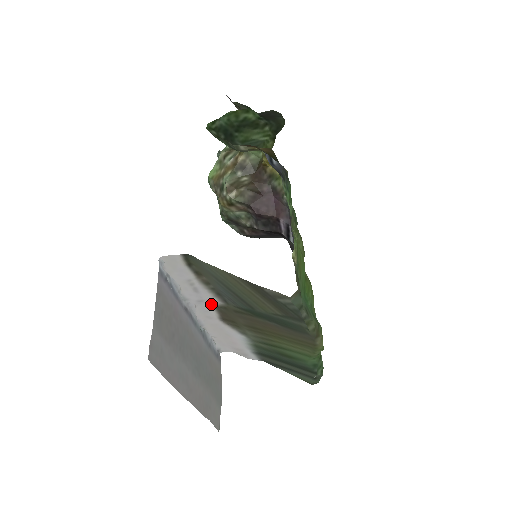
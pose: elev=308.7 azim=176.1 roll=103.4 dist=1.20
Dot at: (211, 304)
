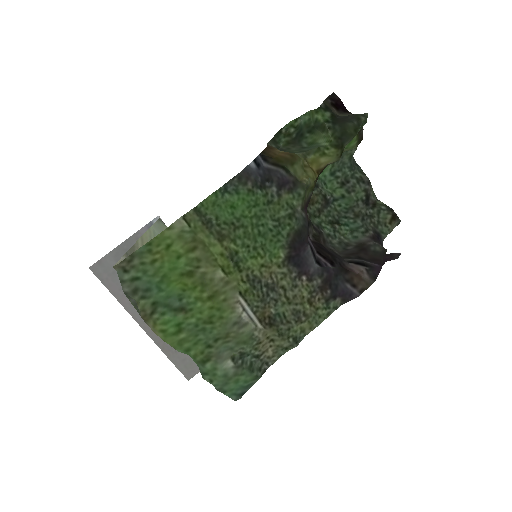
Dot at: occluded
